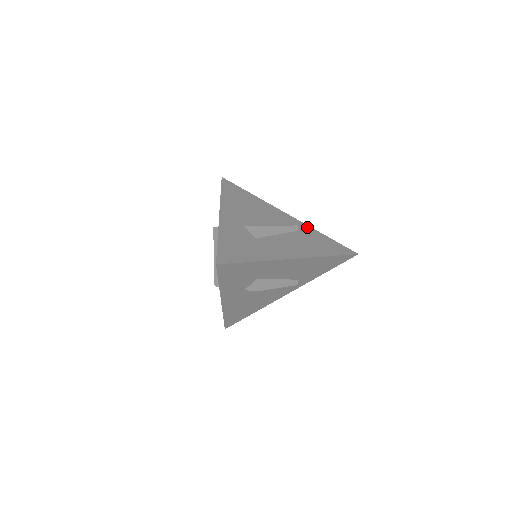
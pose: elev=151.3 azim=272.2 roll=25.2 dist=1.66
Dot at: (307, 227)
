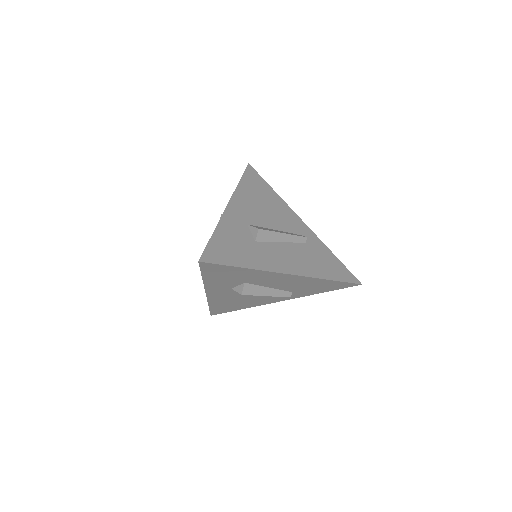
Dot at: (318, 241)
